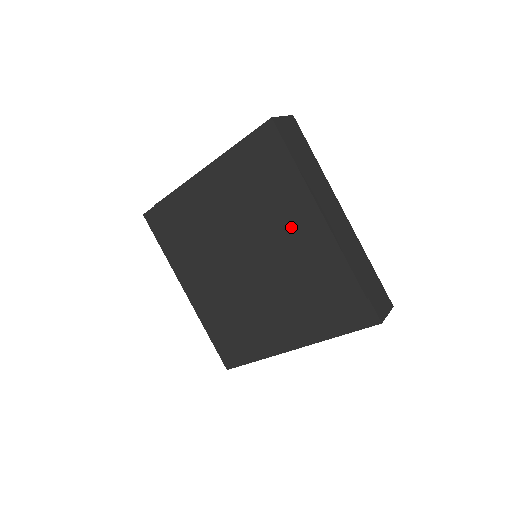
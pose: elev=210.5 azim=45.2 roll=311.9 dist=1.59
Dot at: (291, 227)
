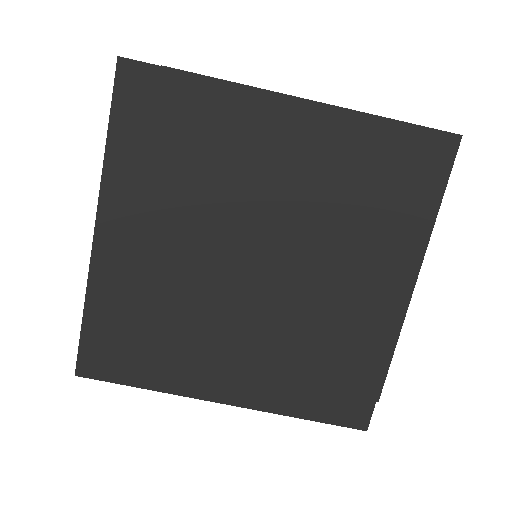
Dot at: (365, 271)
